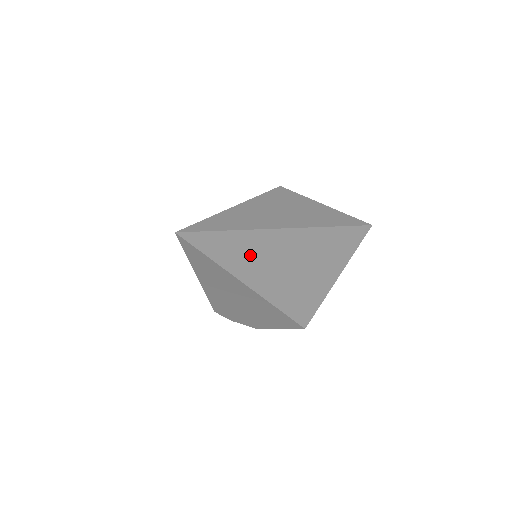
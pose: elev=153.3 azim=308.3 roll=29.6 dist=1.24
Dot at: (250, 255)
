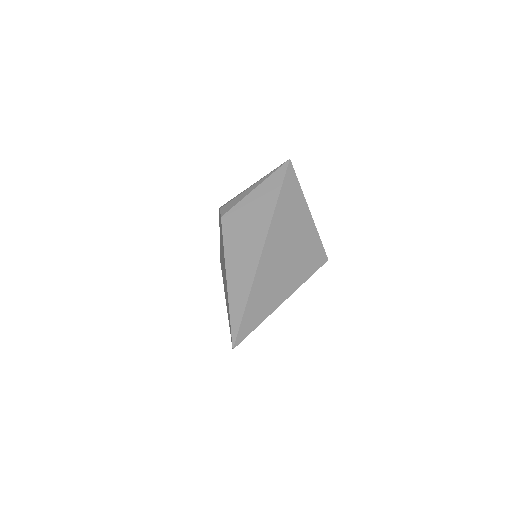
Dot at: (267, 292)
